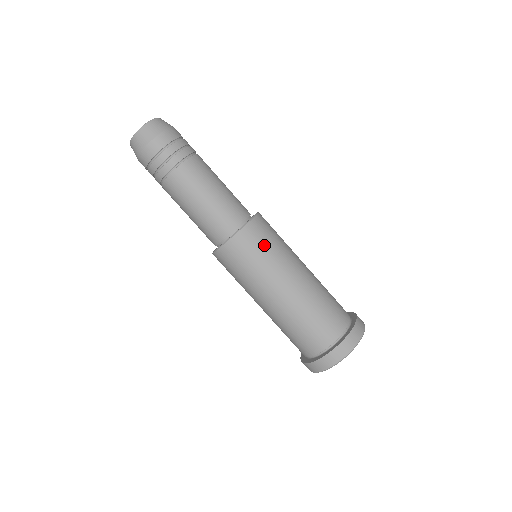
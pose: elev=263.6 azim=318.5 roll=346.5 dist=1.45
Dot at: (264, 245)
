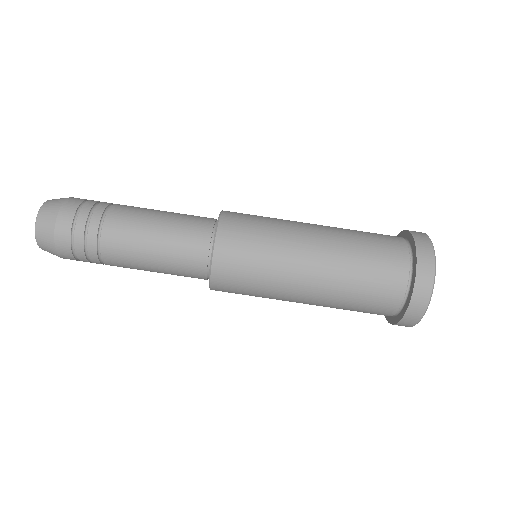
Dot at: (250, 250)
